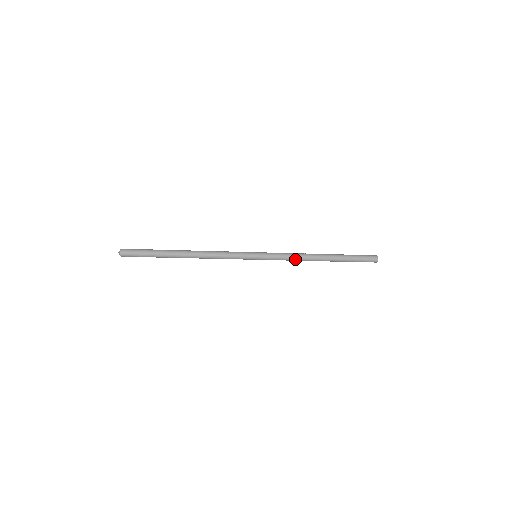
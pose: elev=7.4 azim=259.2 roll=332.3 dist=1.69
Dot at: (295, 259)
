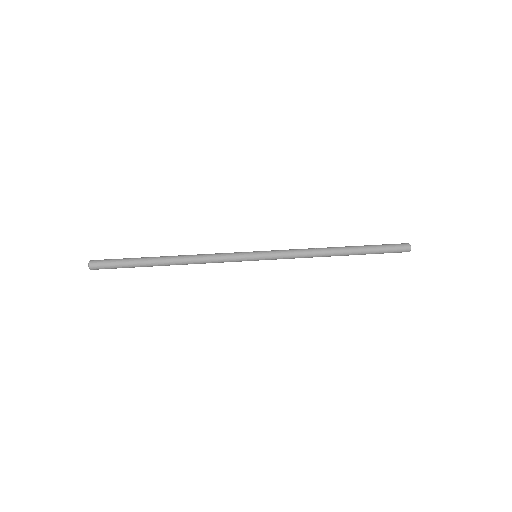
Dot at: (305, 257)
